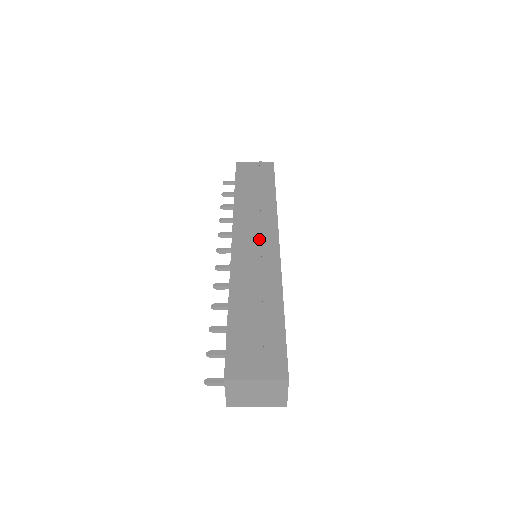
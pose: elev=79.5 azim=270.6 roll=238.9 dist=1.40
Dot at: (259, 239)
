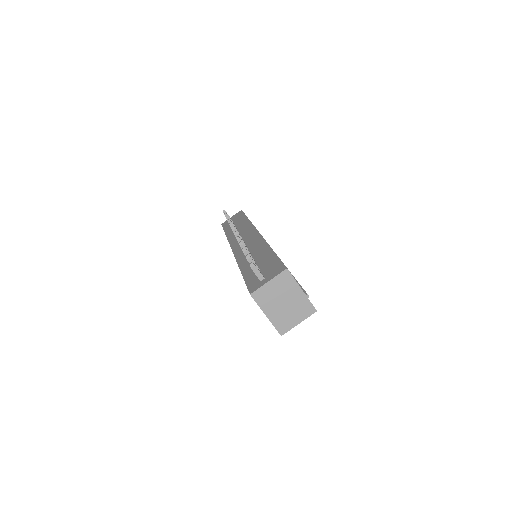
Dot at: occluded
